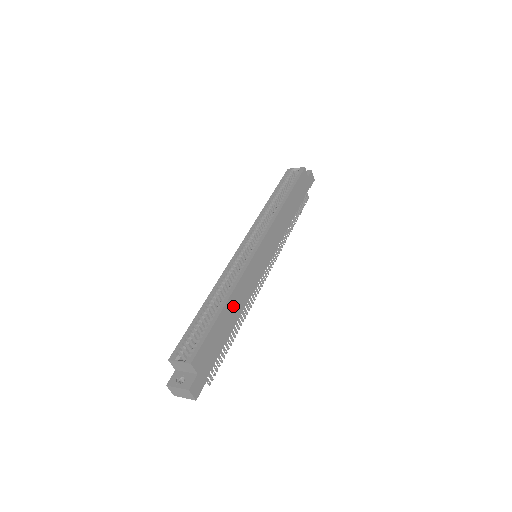
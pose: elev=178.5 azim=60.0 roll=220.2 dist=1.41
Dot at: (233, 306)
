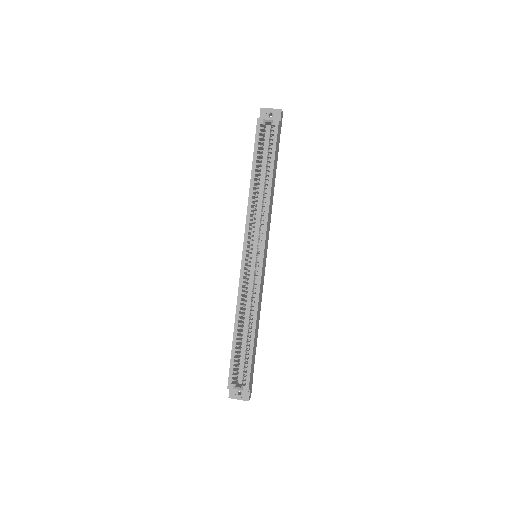
Dot at: (257, 324)
